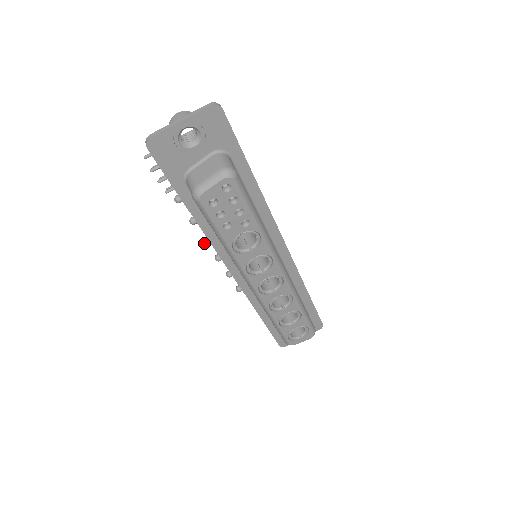
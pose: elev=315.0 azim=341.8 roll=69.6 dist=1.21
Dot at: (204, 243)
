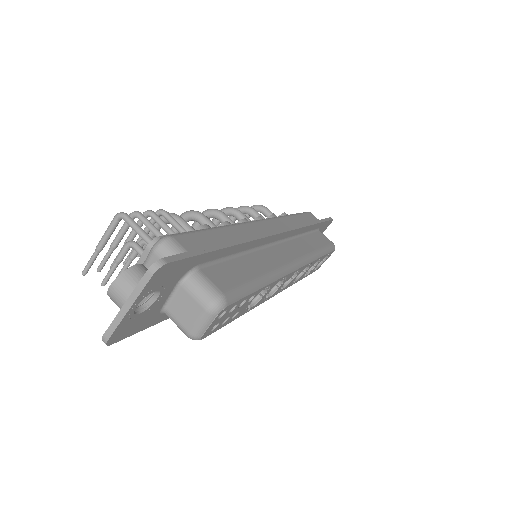
Dot at: occluded
